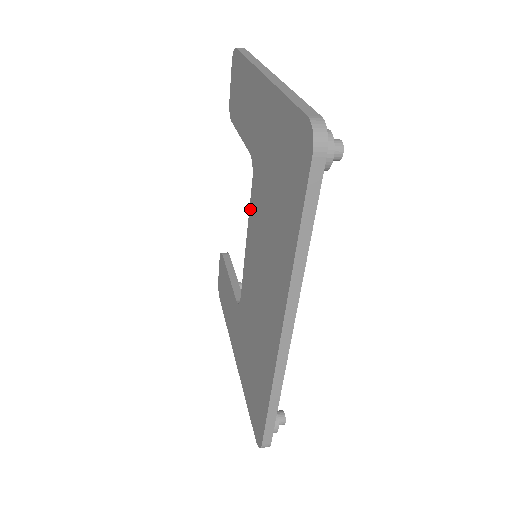
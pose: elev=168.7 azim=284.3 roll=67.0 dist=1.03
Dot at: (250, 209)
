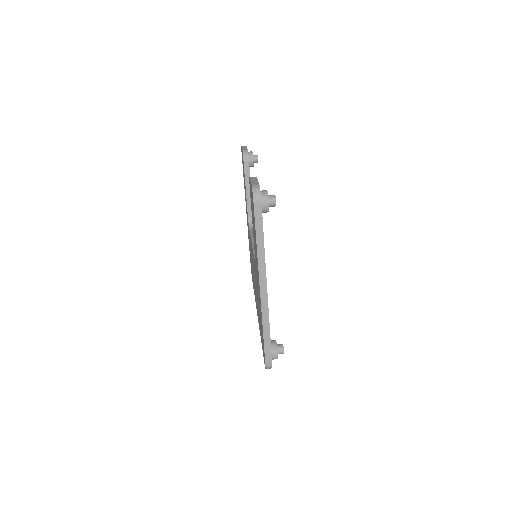
Dot at: occluded
